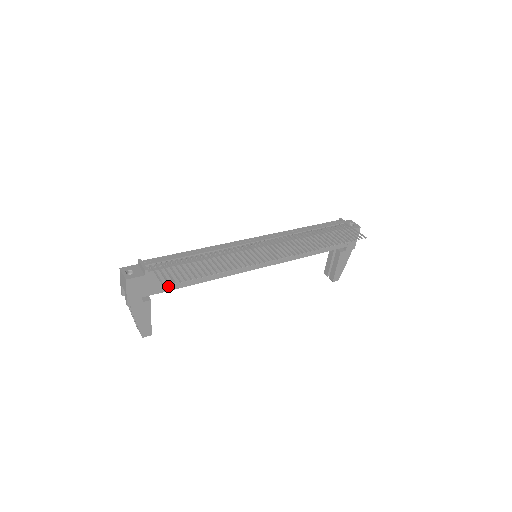
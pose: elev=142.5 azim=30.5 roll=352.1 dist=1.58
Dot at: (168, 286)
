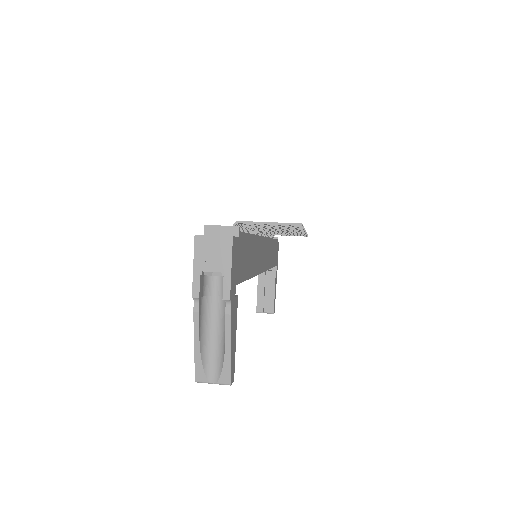
Dot at: (243, 272)
